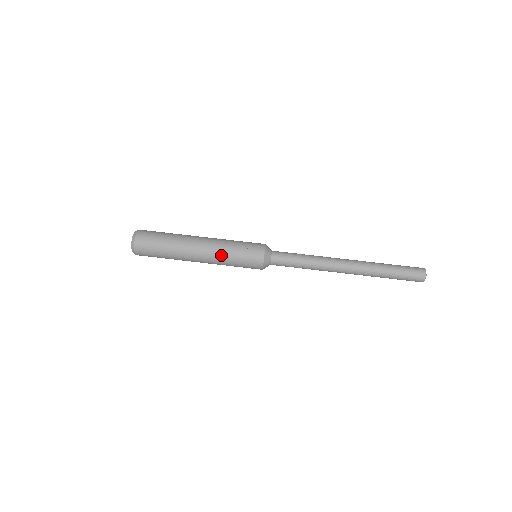
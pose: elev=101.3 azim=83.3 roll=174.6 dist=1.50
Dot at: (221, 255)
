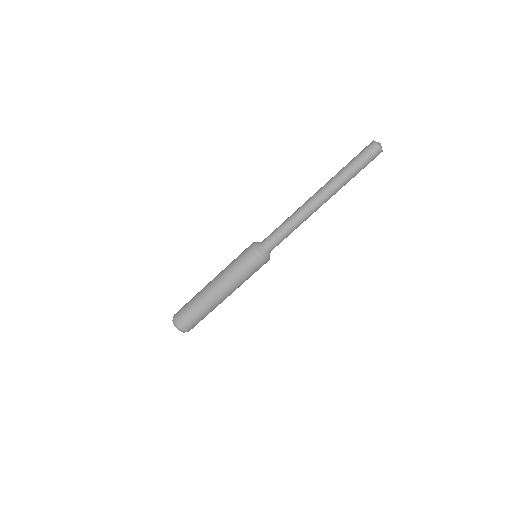
Dot at: occluded
